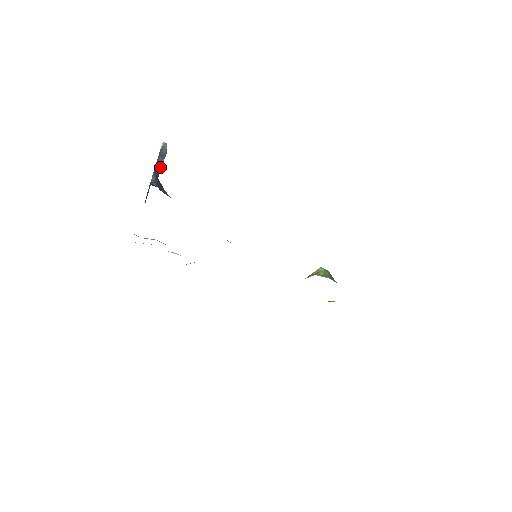
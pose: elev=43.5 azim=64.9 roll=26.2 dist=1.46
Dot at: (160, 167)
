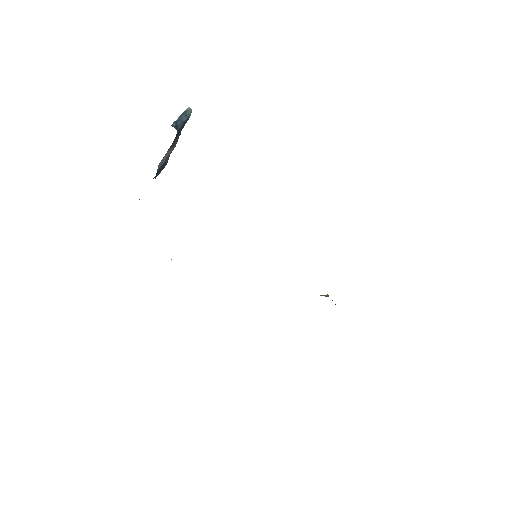
Dot at: (182, 122)
